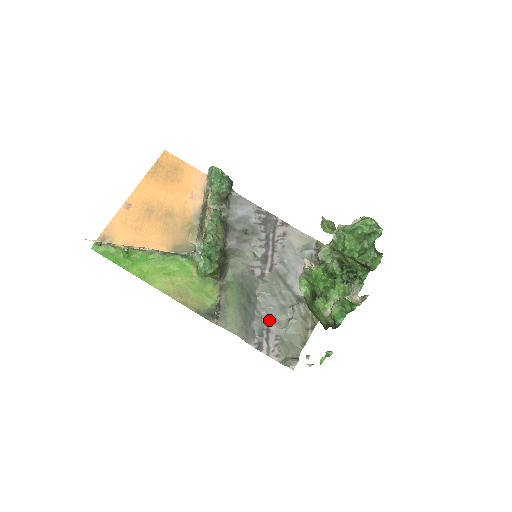
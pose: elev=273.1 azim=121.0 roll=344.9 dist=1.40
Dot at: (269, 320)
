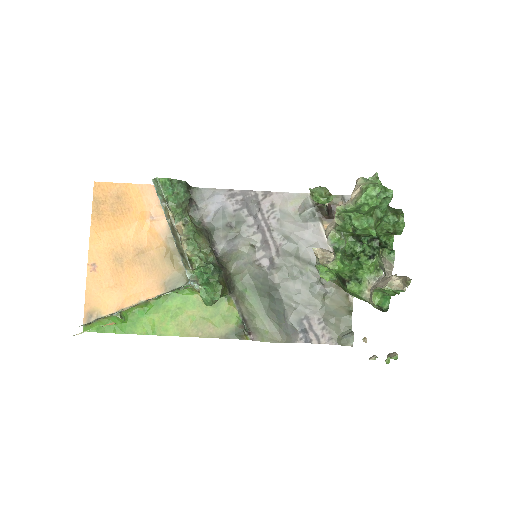
Dot at: (303, 307)
